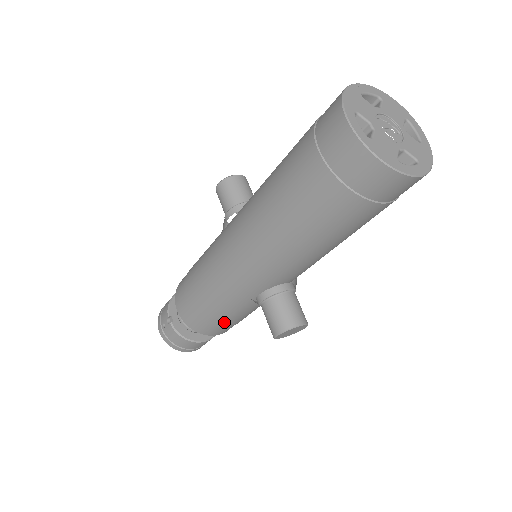
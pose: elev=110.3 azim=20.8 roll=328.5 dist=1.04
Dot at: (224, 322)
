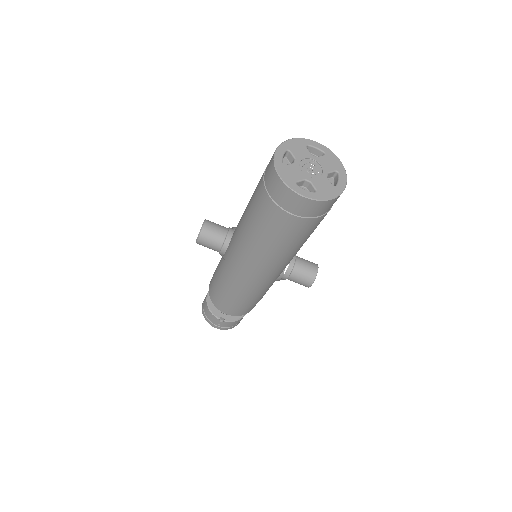
Dot at: (262, 297)
